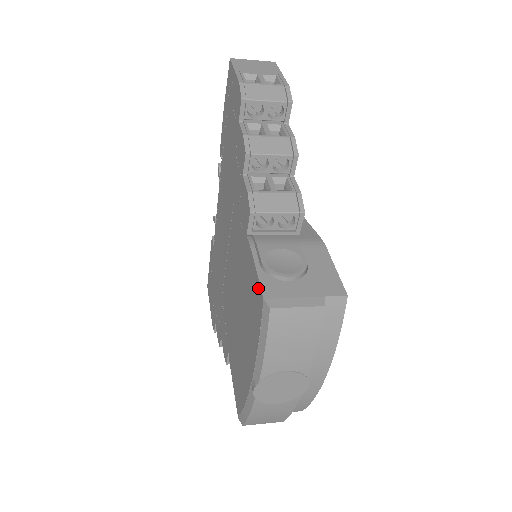
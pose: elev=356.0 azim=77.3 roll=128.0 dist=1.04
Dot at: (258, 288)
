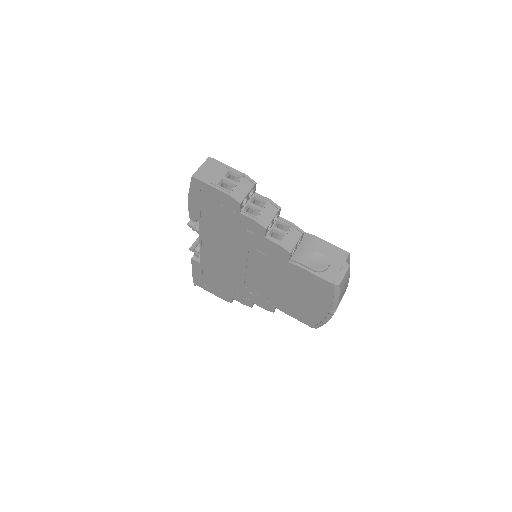
Dot at: (323, 281)
